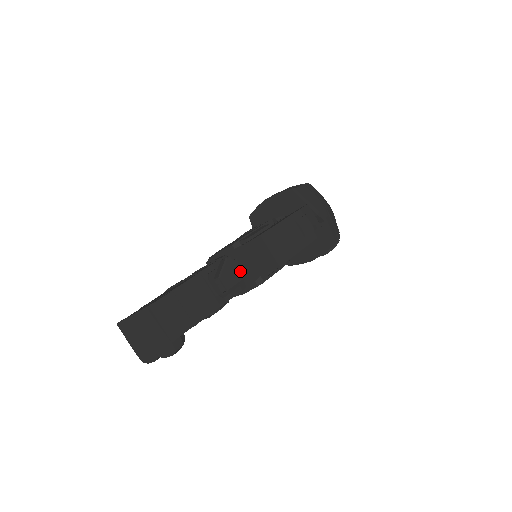
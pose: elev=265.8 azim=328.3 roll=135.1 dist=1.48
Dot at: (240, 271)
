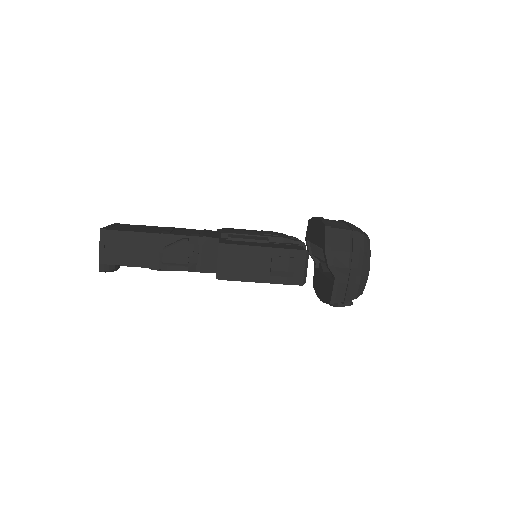
Dot at: (188, 257)
